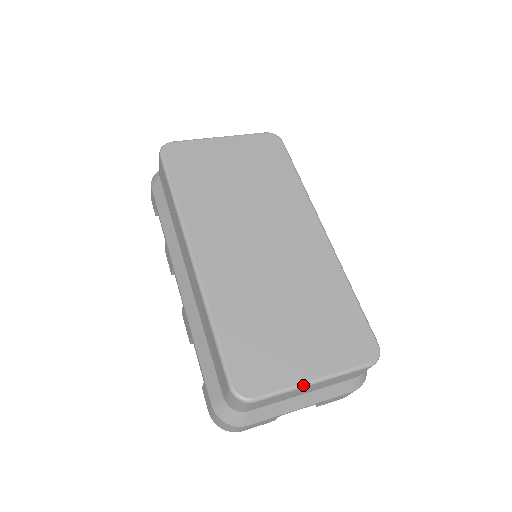
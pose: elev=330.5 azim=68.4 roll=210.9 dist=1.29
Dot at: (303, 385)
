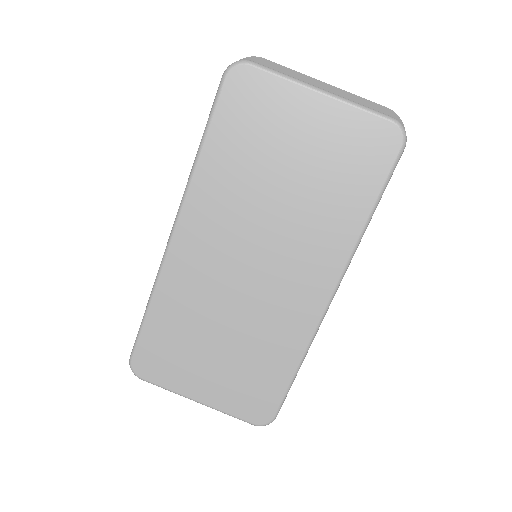
Dot at: (185, 397)
